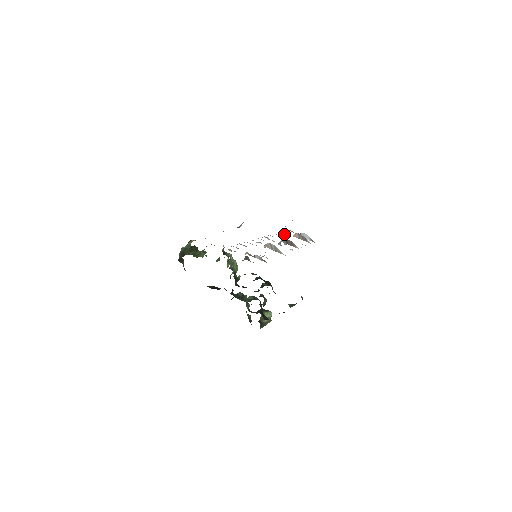
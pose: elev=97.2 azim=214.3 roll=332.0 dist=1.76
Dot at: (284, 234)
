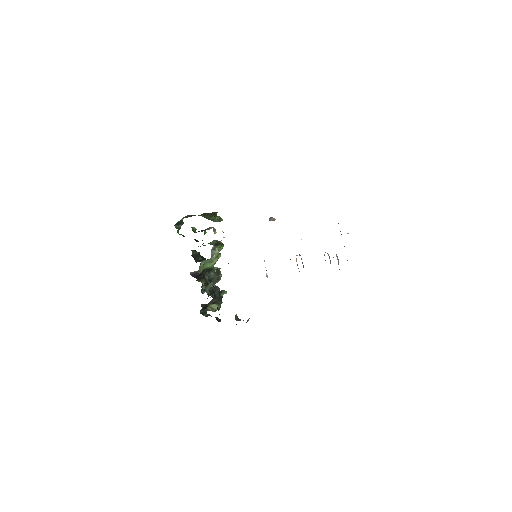
Dot at: occluded
